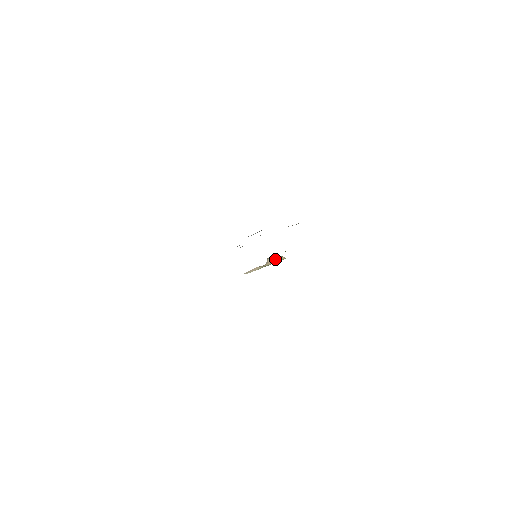
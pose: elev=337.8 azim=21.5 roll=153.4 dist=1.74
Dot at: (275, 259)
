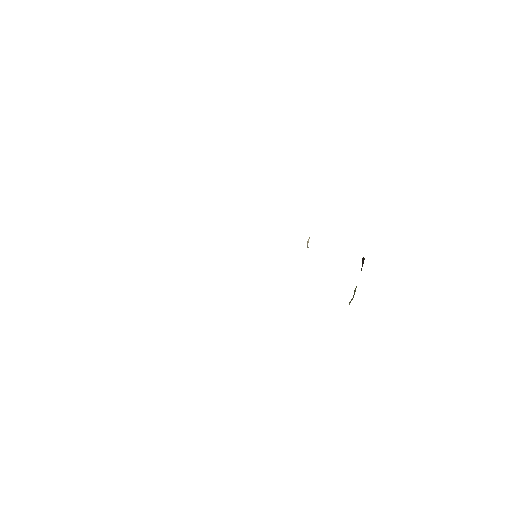
Dot at: (308, 242)
